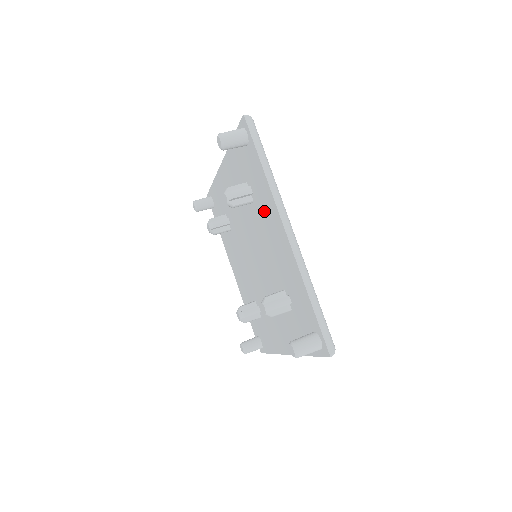
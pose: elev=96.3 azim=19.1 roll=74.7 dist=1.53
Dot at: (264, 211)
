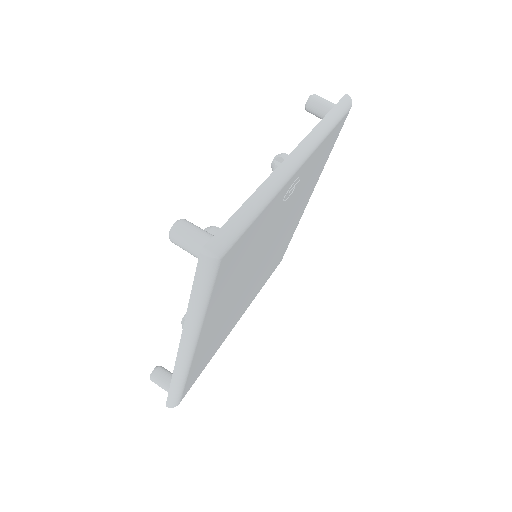
Dot at: occluded
